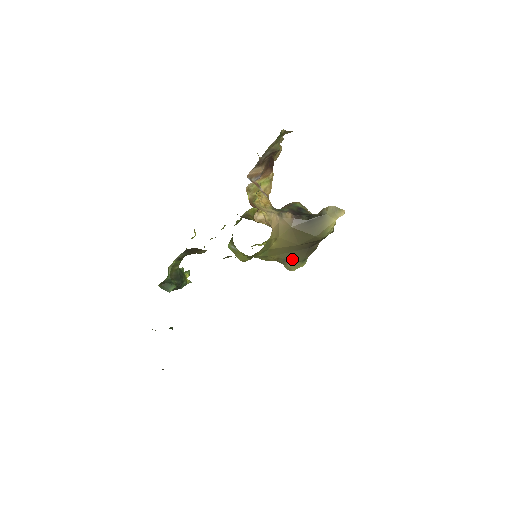
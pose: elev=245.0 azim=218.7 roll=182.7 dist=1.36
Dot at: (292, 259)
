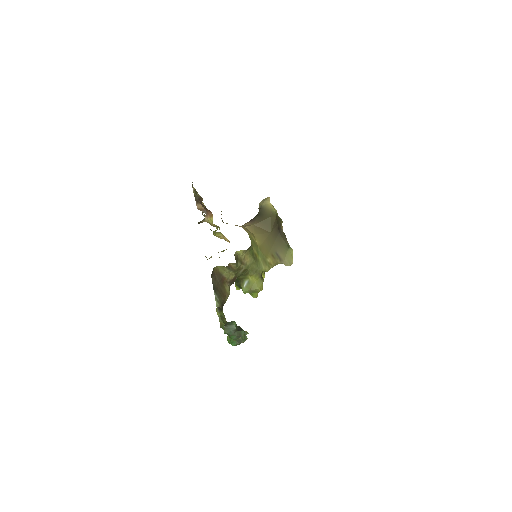
Dot at: (281, 250)
